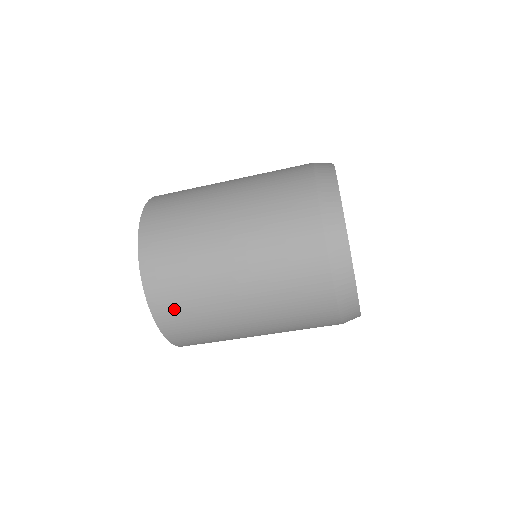
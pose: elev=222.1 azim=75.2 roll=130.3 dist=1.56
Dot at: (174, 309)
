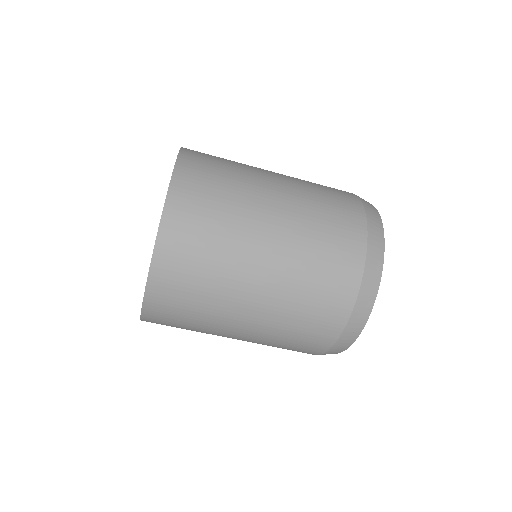
Dot at: (187, 242)
